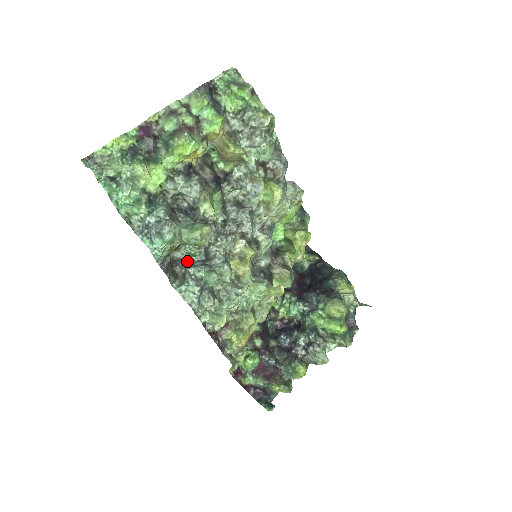
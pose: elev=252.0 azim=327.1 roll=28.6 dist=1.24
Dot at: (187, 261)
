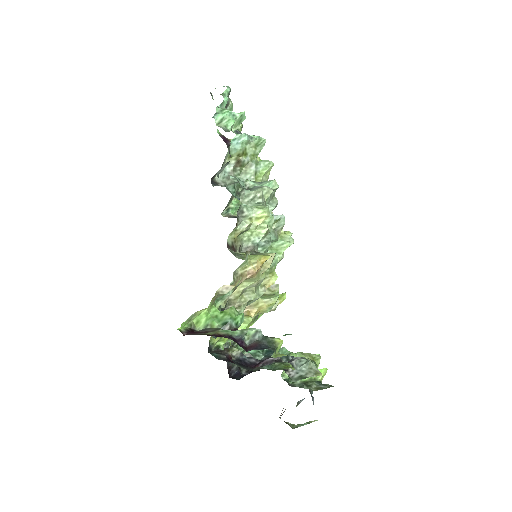
Dot at: (227, 186)
